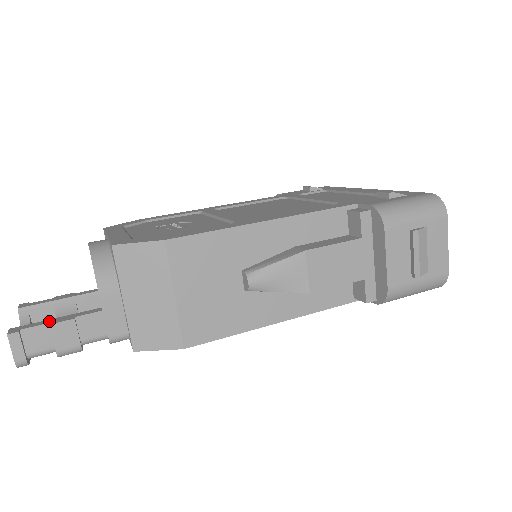
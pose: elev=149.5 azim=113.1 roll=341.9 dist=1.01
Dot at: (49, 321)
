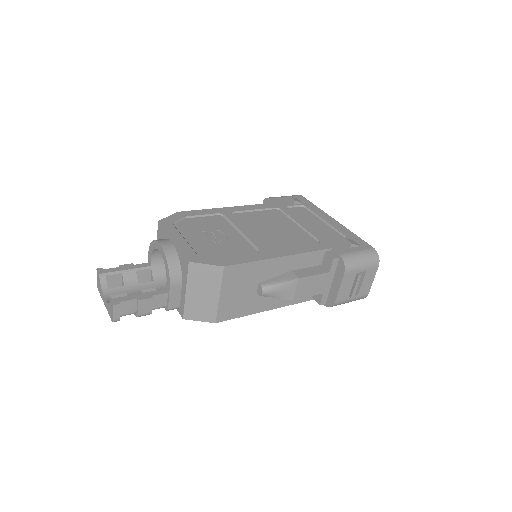
Dot at: (136, 297)
